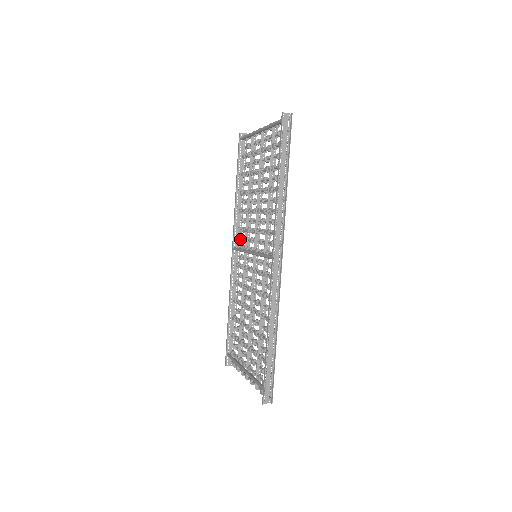
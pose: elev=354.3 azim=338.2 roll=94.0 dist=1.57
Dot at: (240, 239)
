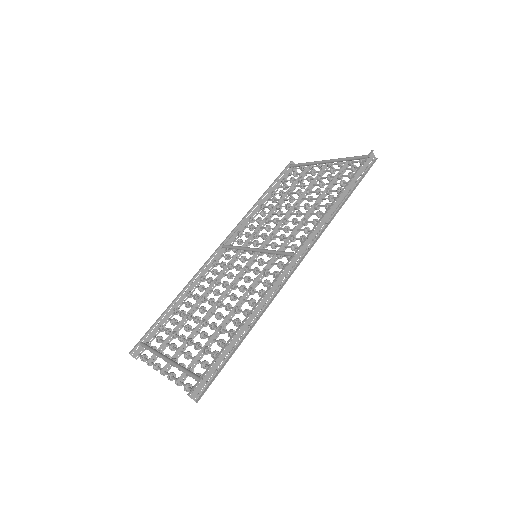
Dot at: (237, 240)
